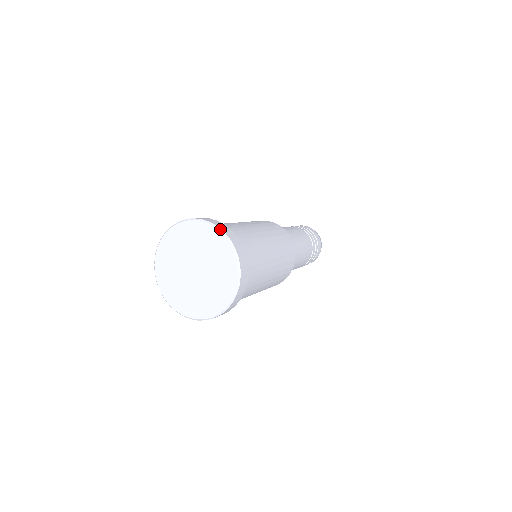
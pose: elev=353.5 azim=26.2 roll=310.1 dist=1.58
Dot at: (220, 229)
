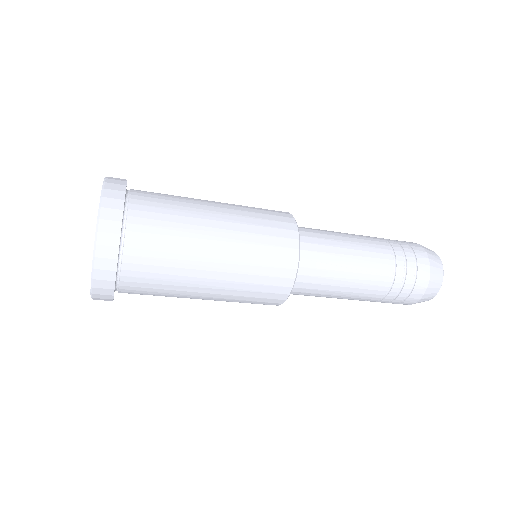
Dot at: (105, 181)
